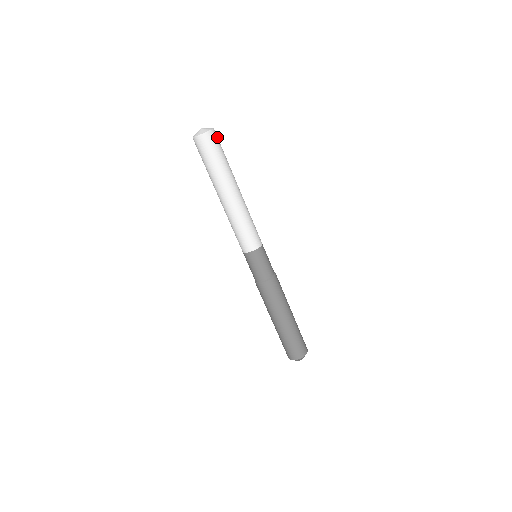
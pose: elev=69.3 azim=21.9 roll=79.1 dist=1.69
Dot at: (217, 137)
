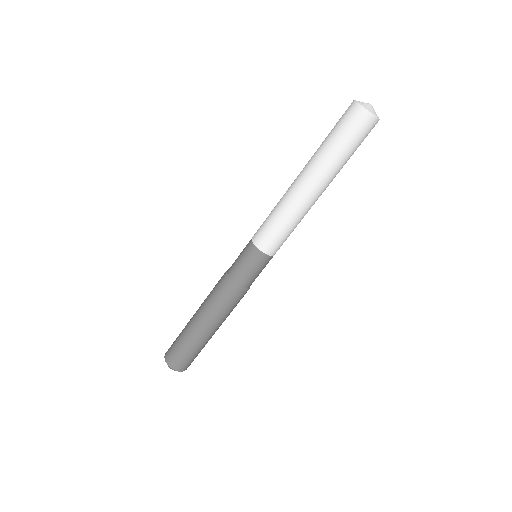
Dot at: occluded
